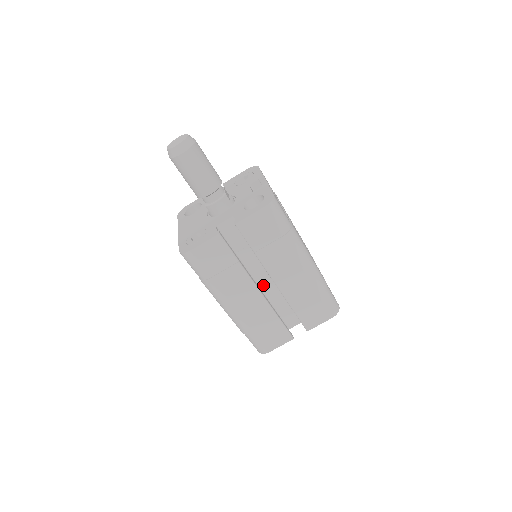
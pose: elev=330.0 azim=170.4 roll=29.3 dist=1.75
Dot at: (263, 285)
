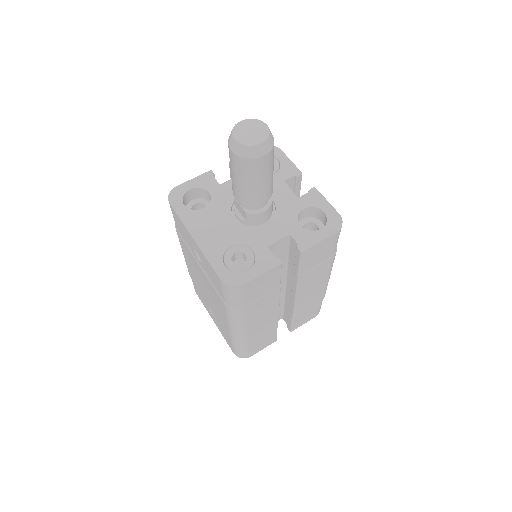
Dot at: occluded
